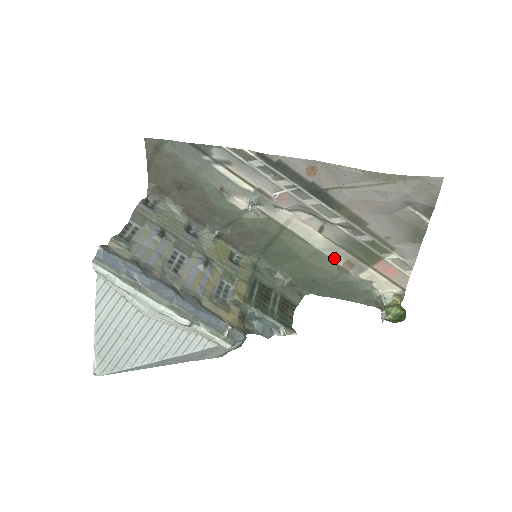
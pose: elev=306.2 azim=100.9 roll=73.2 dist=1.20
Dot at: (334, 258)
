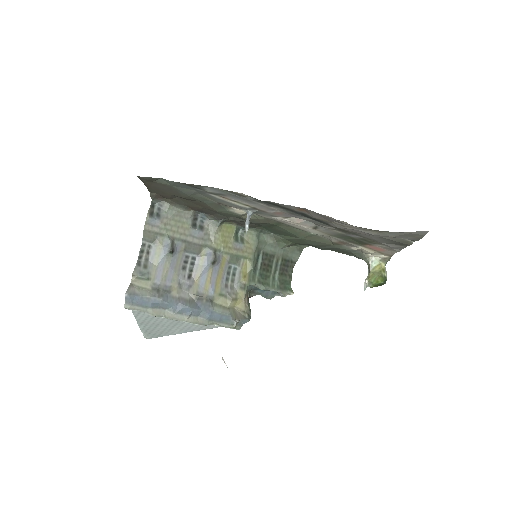
Dot at: (328, 238)
